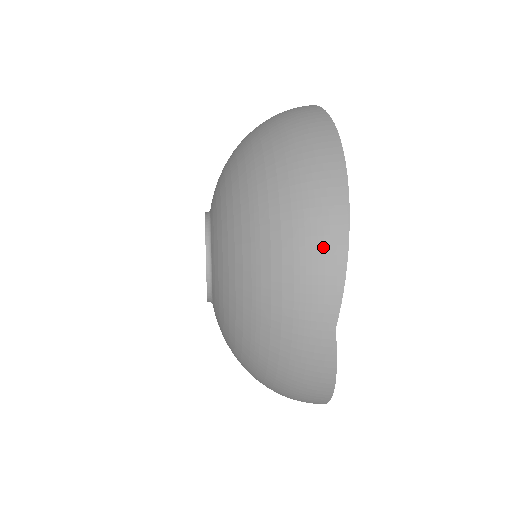
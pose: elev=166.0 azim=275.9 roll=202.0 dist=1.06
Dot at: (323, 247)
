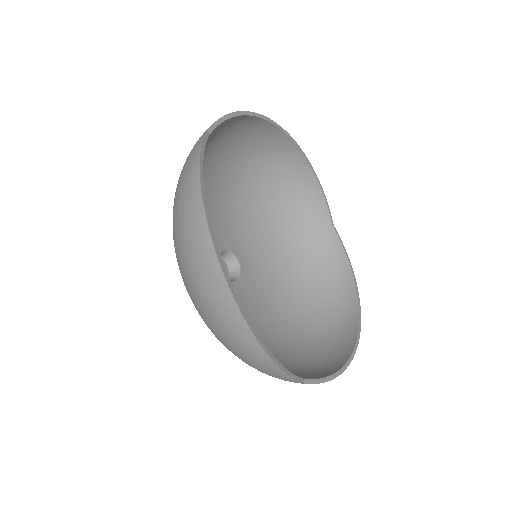
Dot at: occluded
